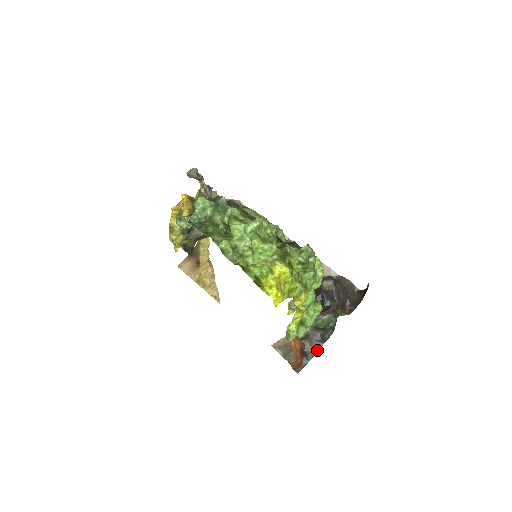
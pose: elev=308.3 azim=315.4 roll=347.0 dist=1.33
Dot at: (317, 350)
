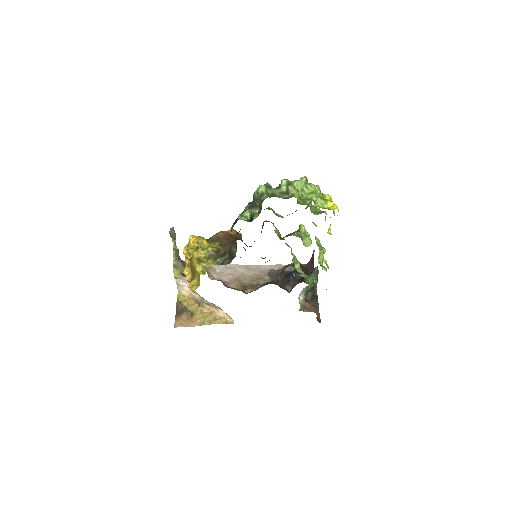
Dot at: (318, 304)
